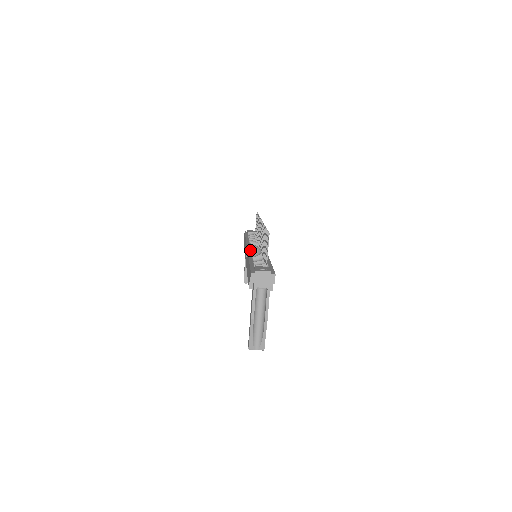
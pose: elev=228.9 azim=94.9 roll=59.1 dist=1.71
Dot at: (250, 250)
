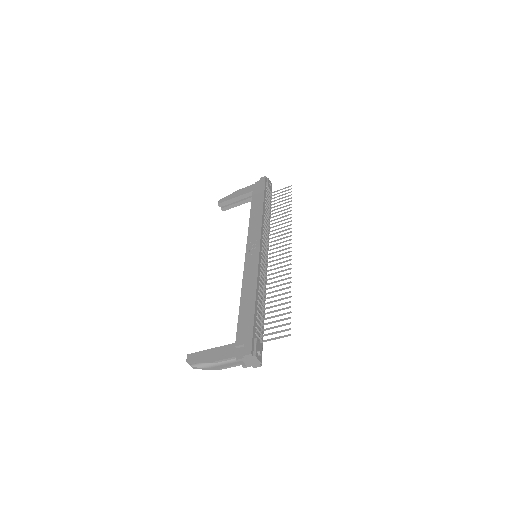
Dot at: (260, 265)
